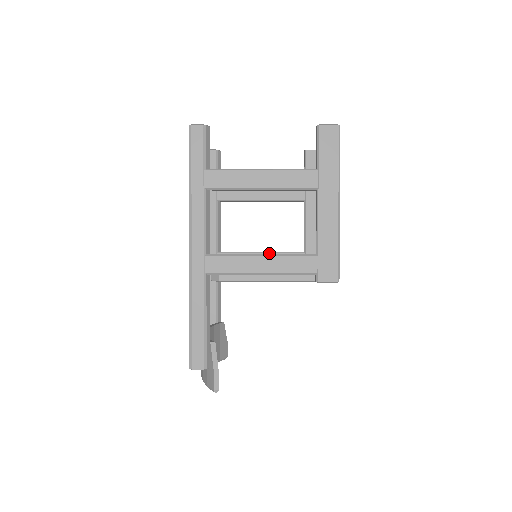
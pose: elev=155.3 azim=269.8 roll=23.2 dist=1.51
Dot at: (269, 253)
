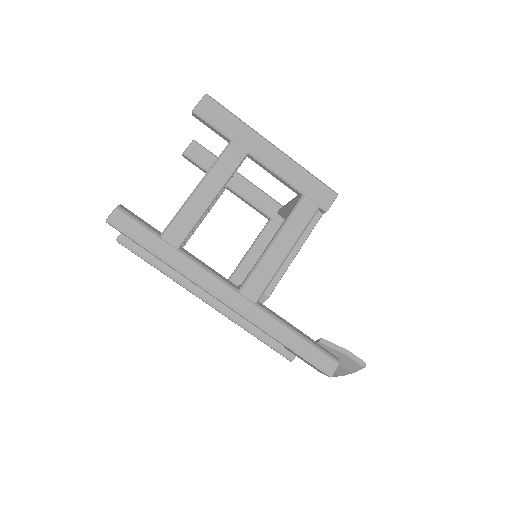
Dot at: (251, 249)
